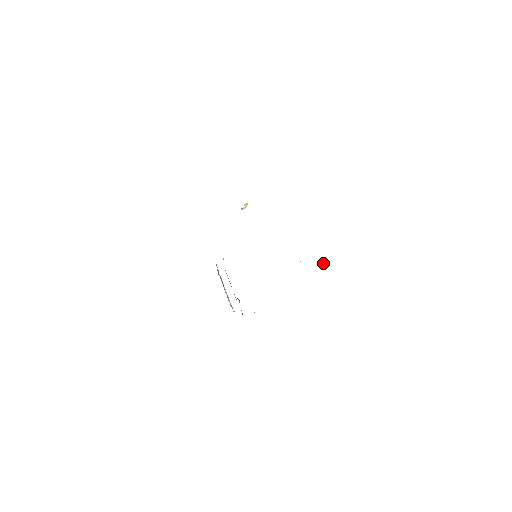
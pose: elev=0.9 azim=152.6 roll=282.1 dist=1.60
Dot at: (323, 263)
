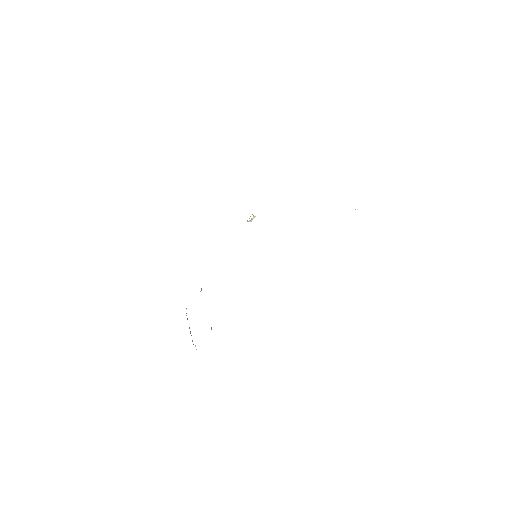
Dot at: occluded
